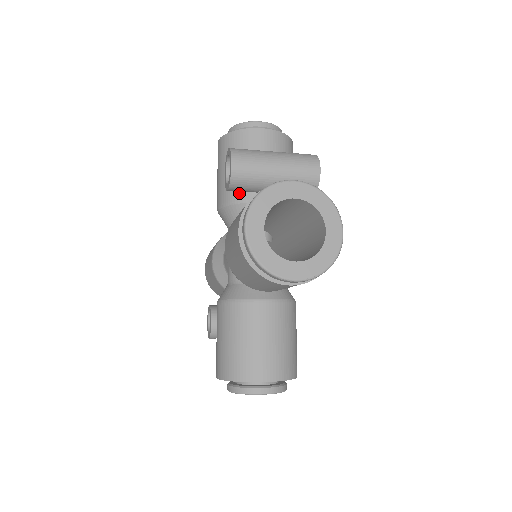
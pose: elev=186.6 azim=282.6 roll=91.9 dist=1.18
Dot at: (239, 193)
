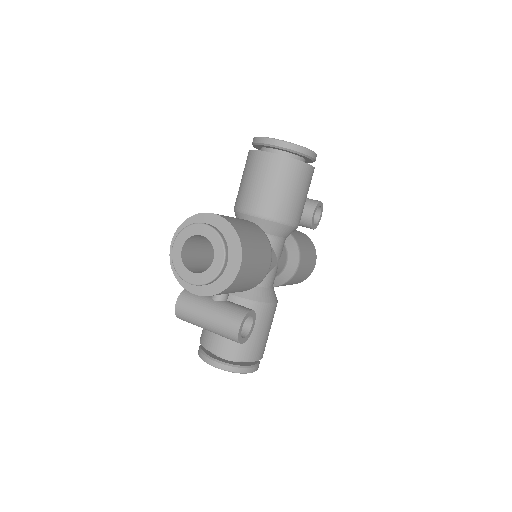
Dot at: occluded
